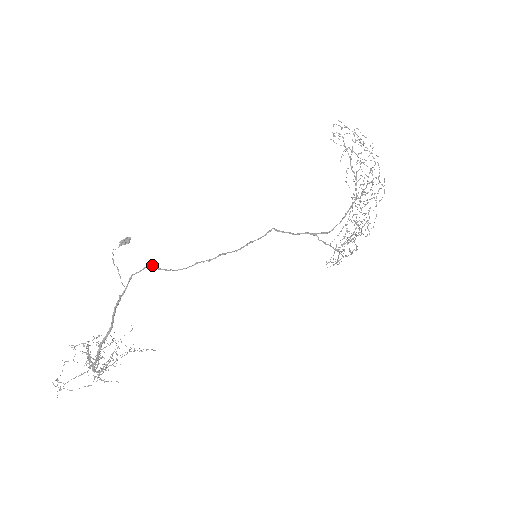
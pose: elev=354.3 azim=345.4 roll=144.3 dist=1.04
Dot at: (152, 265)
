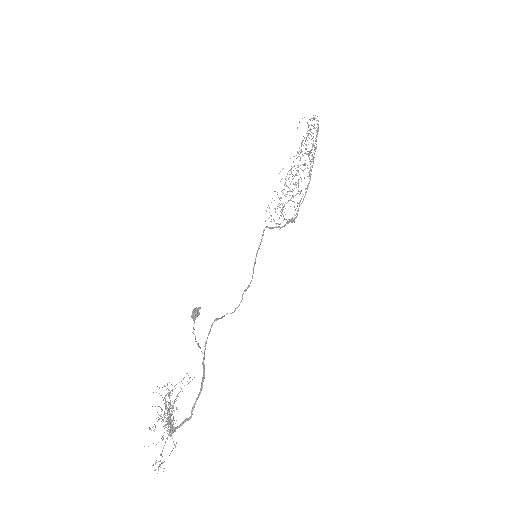
Dot at: (216, 319)
